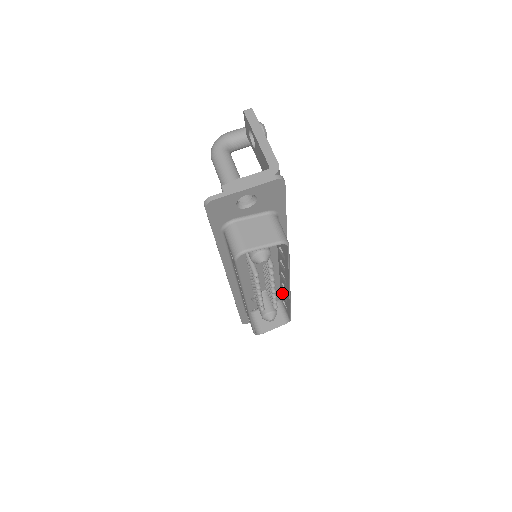
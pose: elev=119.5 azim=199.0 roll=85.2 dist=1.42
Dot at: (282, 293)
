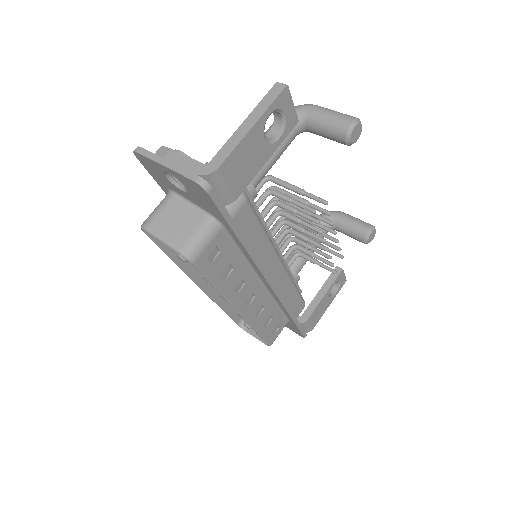
Dot at: occluded
